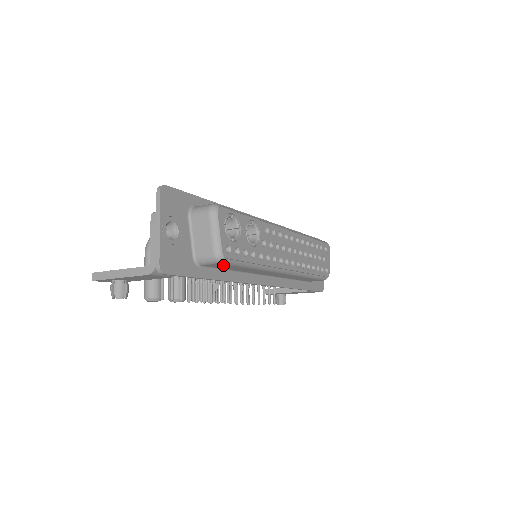
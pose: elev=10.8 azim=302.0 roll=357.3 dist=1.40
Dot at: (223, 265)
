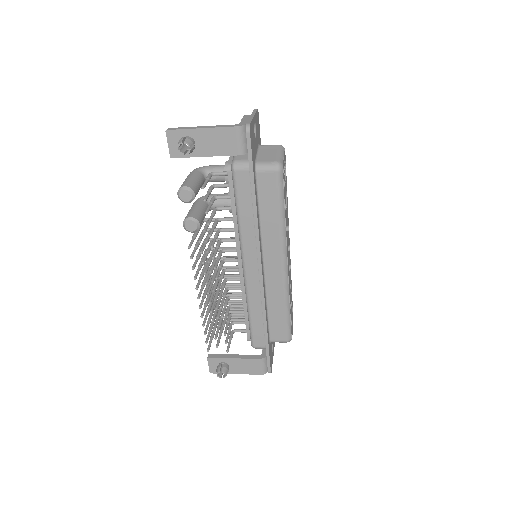
Dot at: (272, 183)
